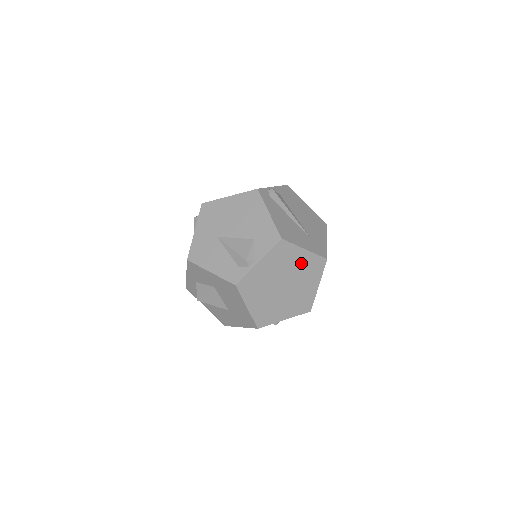
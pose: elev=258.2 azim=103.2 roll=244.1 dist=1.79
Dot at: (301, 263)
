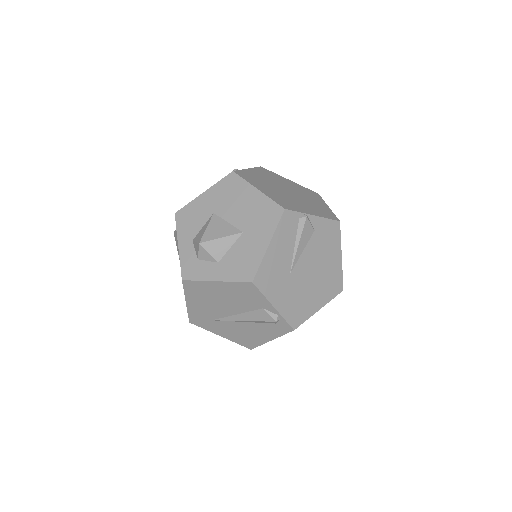
Dot at: (293, 186)
